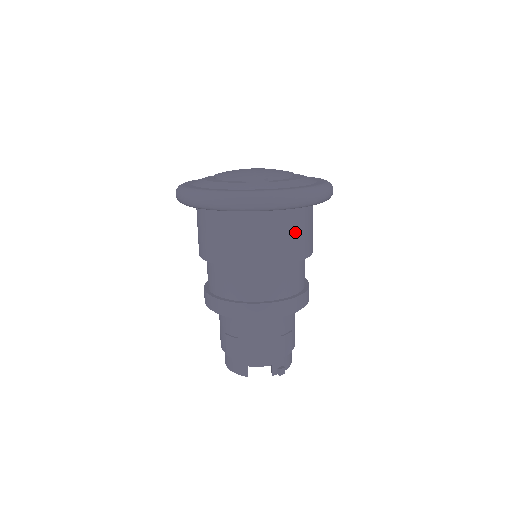
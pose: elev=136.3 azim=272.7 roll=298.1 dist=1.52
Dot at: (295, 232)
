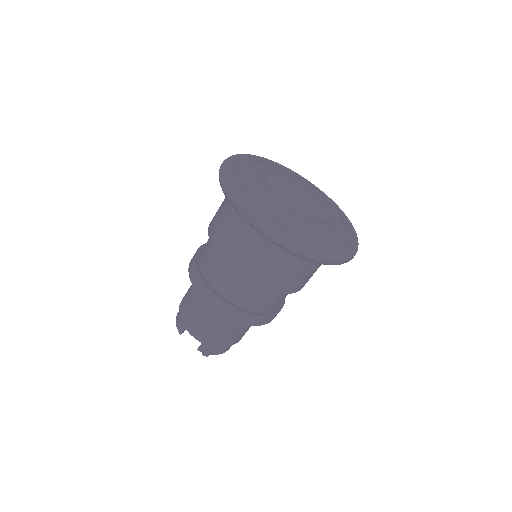
Dot at: (283, 268)
